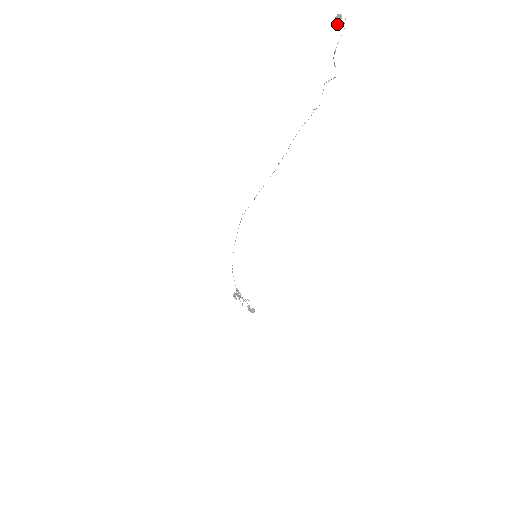
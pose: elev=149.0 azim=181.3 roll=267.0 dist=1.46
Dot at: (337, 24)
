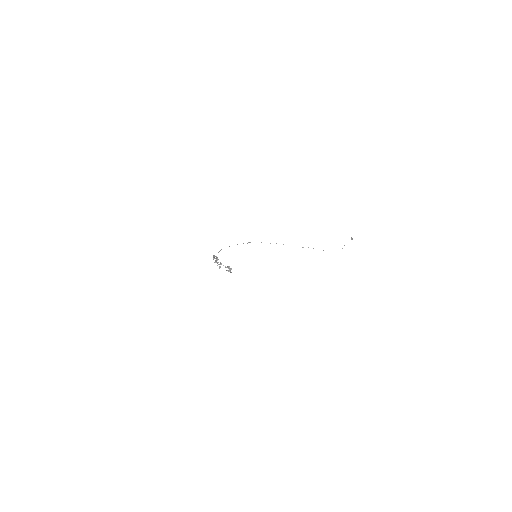
Dot at: (351, 239)
